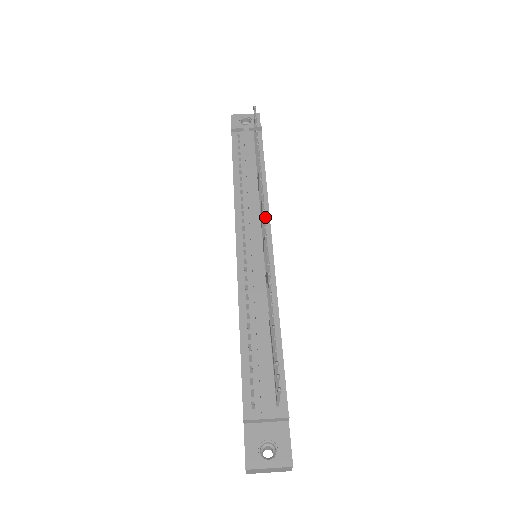
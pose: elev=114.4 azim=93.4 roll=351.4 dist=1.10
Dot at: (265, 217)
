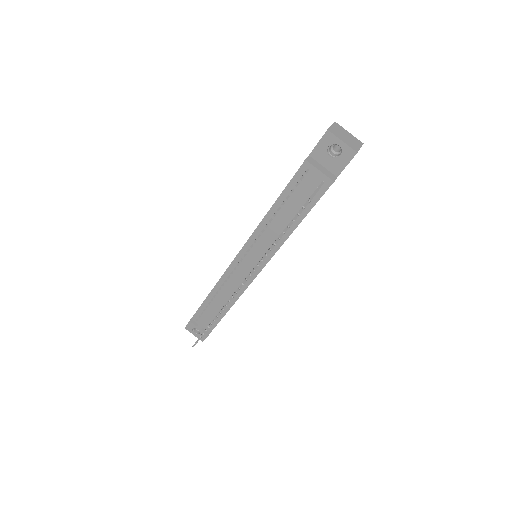
Dot at: occluded
